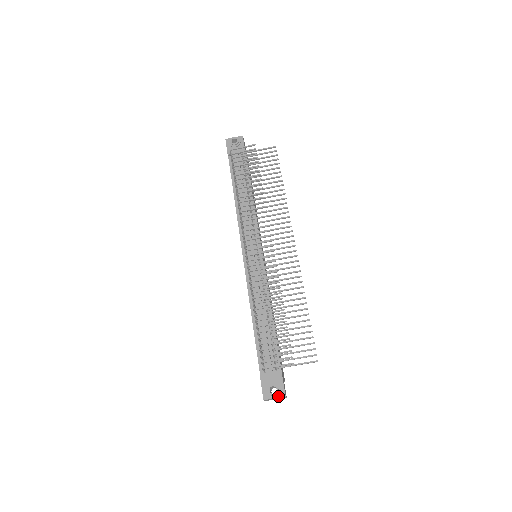
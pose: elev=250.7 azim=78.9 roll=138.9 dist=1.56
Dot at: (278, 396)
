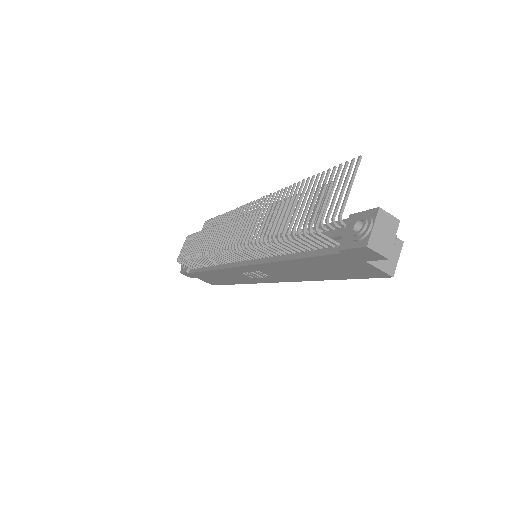
Dot at: (373, 220)
